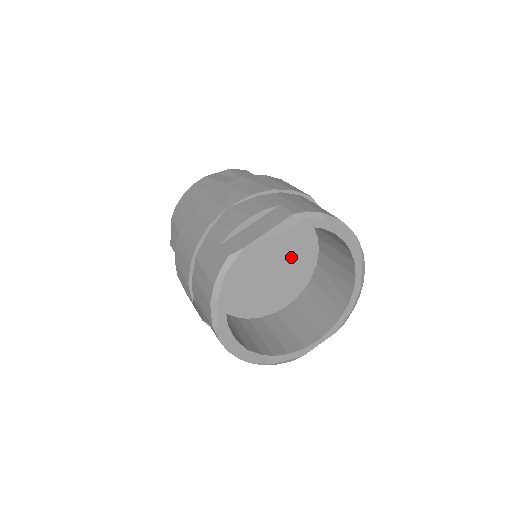
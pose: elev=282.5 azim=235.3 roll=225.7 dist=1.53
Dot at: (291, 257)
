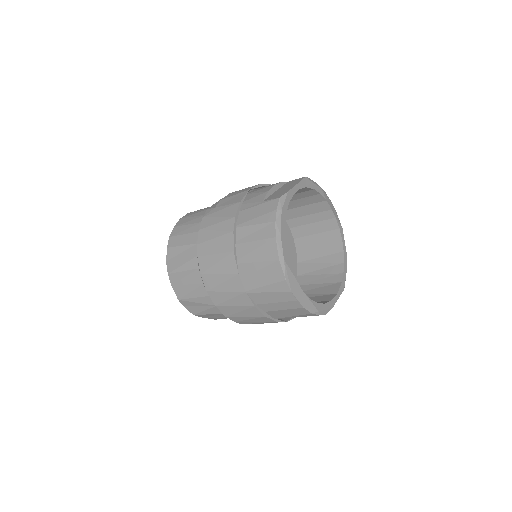
Dot at: occluded
